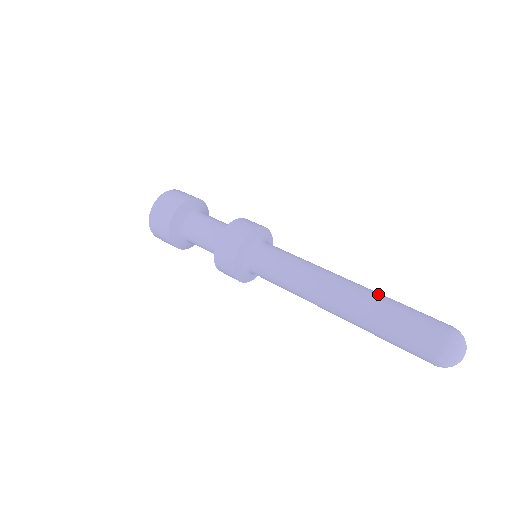
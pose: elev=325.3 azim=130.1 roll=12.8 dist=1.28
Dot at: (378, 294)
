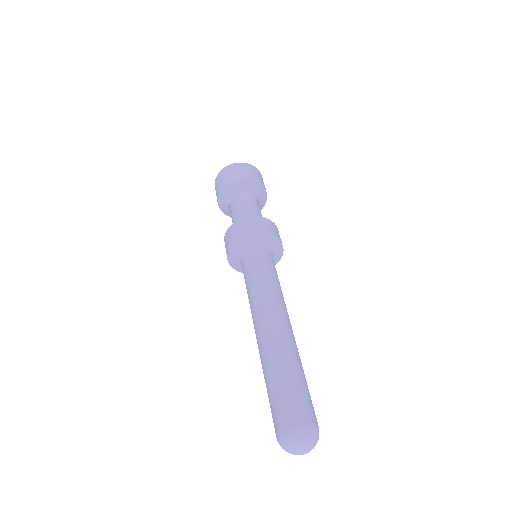
Dot at: (295, 352)
